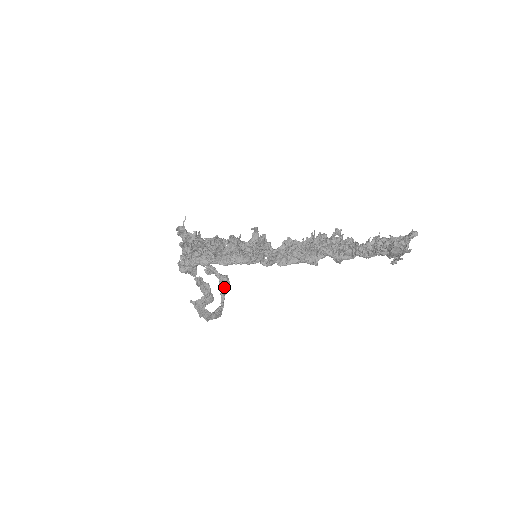
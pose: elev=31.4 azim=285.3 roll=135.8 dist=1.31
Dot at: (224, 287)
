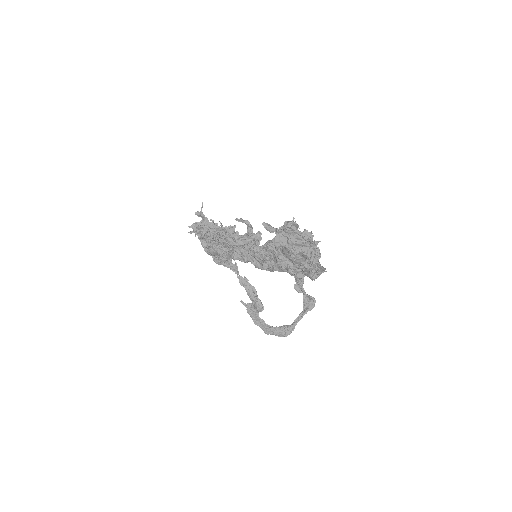
Dot at: (306, 309)
